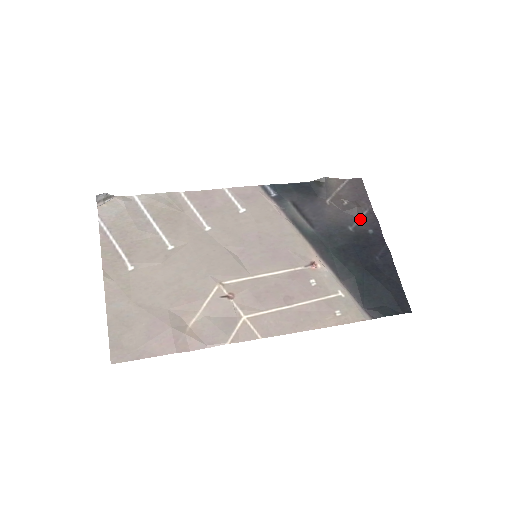
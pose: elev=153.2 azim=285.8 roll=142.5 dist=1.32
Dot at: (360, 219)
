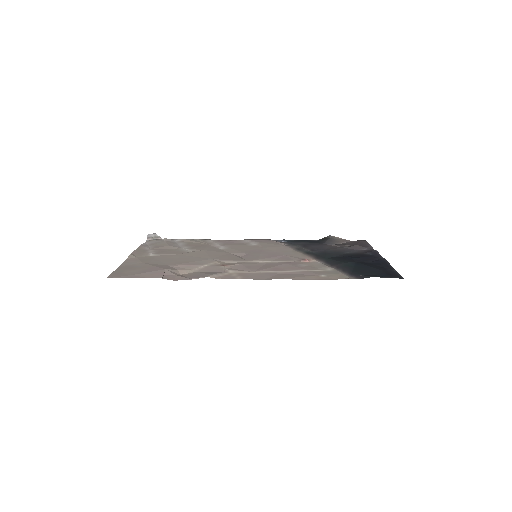
Dot at: (360, 251)
